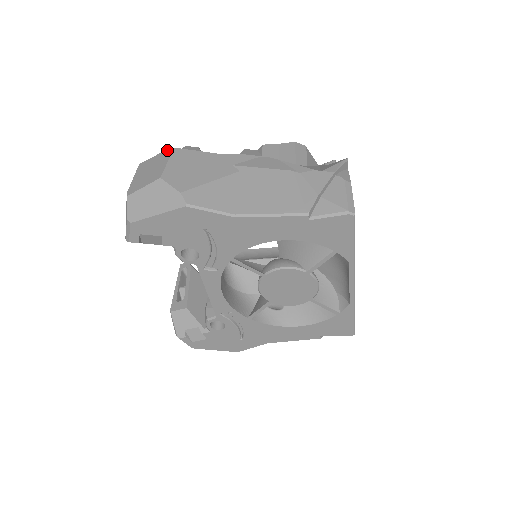
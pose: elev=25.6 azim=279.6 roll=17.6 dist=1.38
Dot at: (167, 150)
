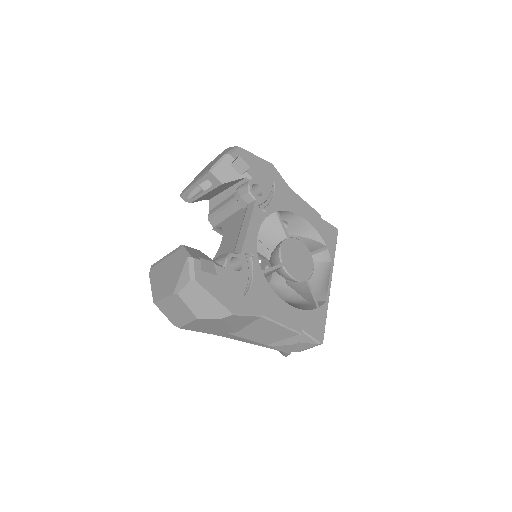
Dot at: occluded
